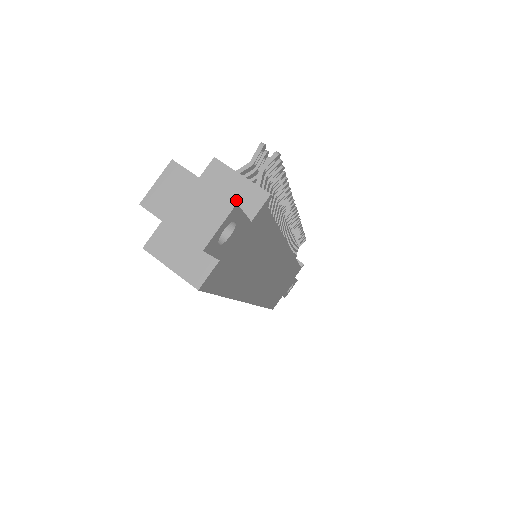
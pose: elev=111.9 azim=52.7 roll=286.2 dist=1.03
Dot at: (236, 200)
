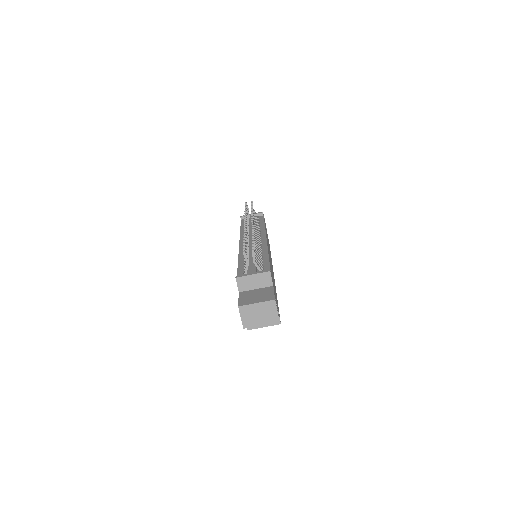
Dot at: (260, 284)
